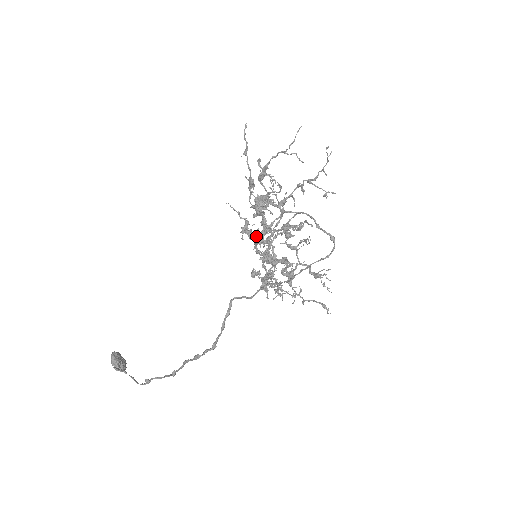
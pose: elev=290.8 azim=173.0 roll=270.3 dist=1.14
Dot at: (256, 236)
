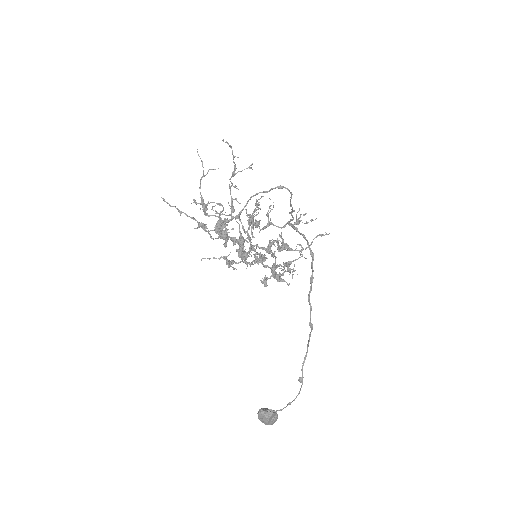
Dot at: (240, 254)
